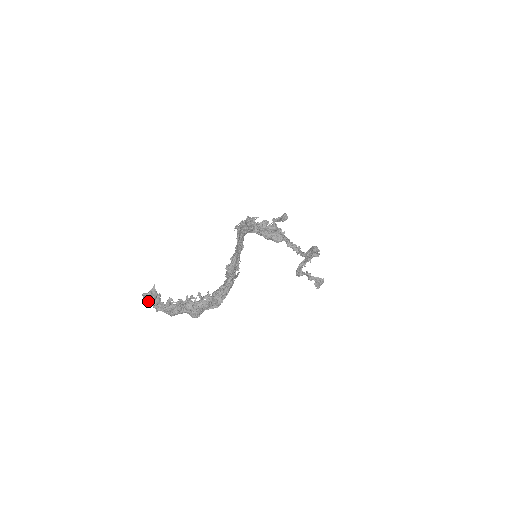
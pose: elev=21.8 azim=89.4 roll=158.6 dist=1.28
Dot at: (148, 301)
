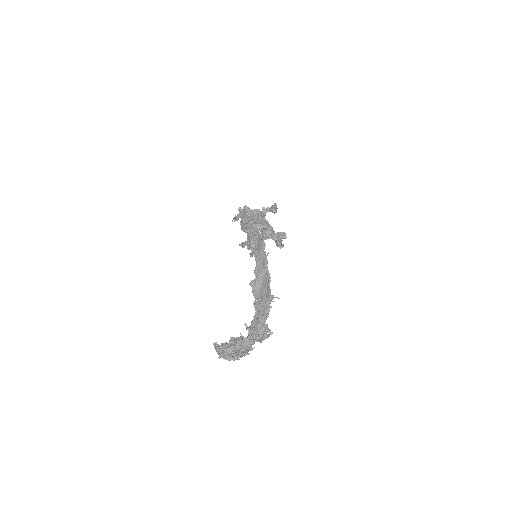
Dot at: (223, 354)
